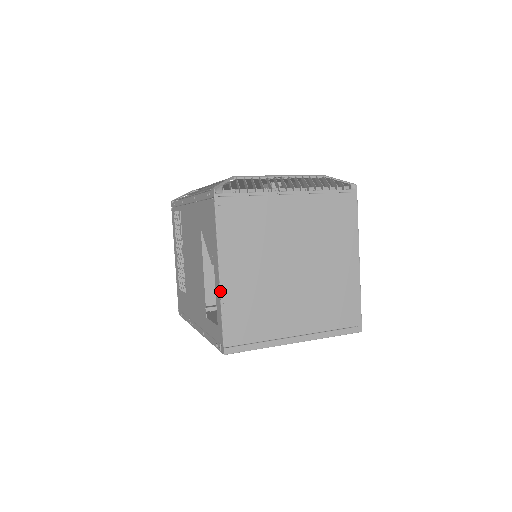
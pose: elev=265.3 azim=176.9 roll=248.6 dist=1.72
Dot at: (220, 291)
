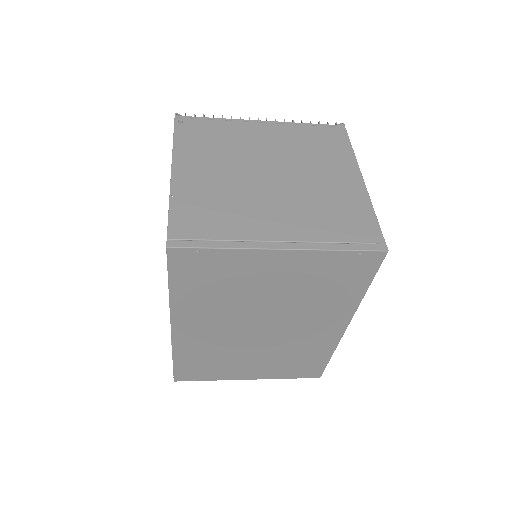
Dot at: (170, 185)
